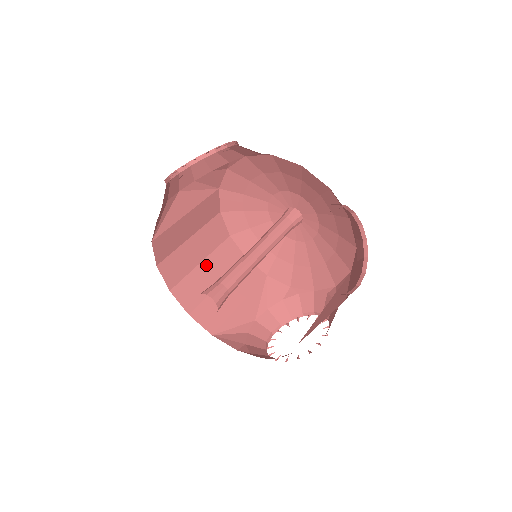
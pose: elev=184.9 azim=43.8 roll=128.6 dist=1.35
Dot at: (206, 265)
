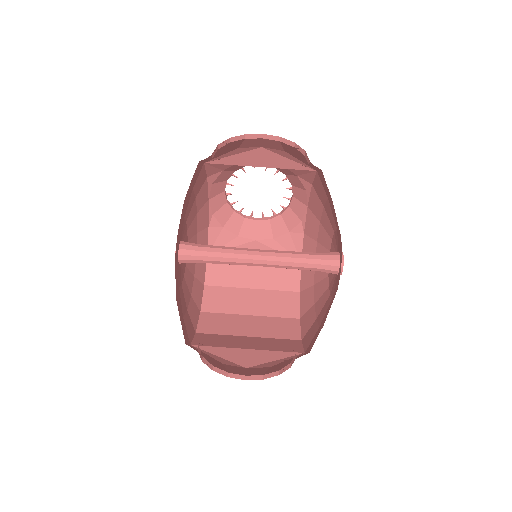
Dot at: (252, 319)
